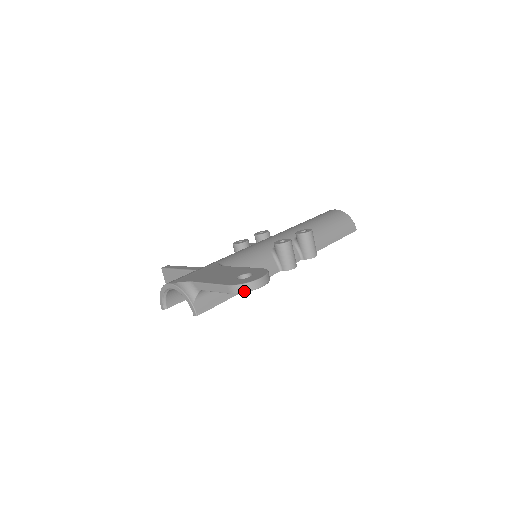
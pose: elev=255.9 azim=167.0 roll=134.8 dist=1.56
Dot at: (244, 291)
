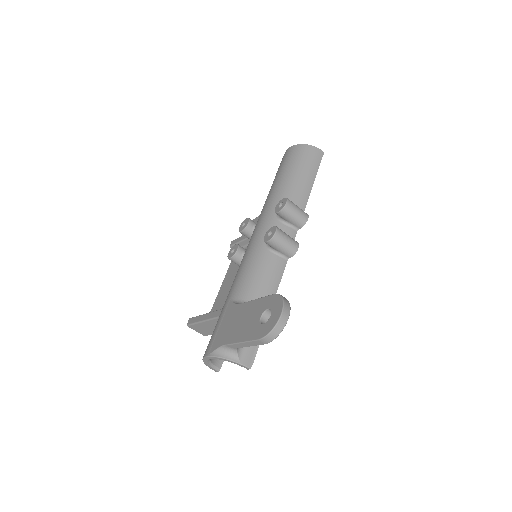
Dot at: (276, 336)
